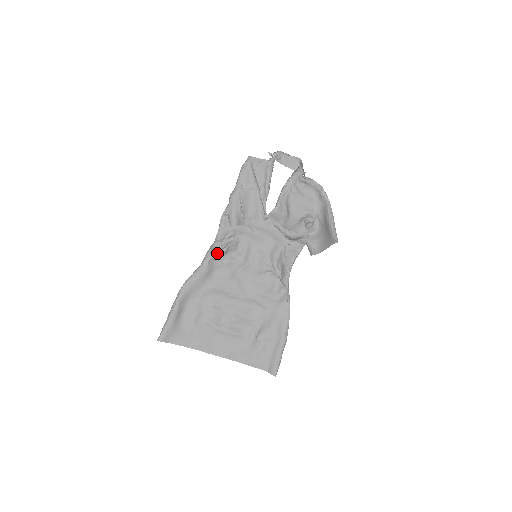
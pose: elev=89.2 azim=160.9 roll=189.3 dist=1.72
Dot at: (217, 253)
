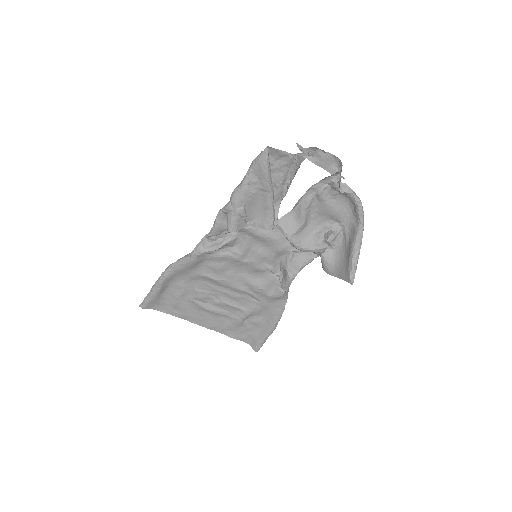
Dot at: (208, 250)
